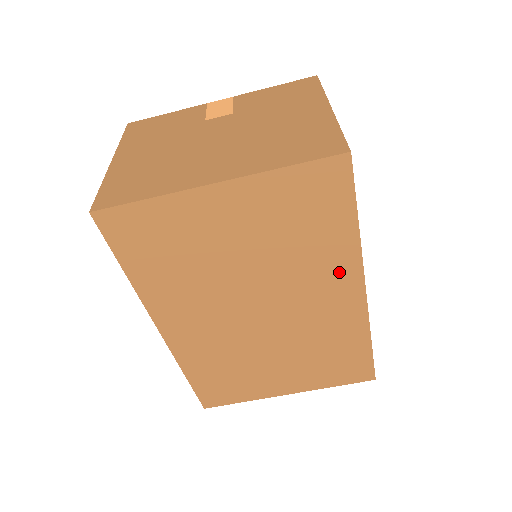
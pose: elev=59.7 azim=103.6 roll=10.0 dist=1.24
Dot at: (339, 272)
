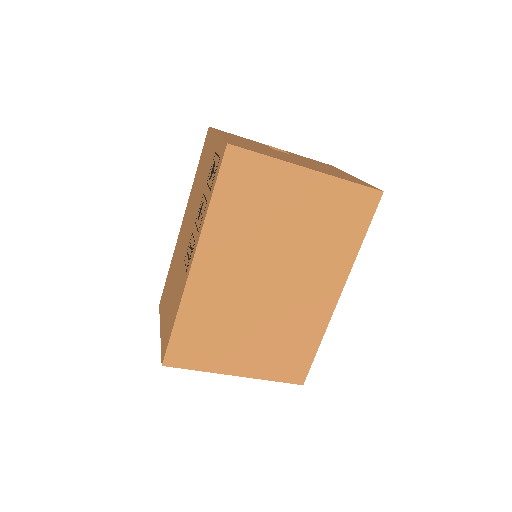
Dot at: (334, 272)
